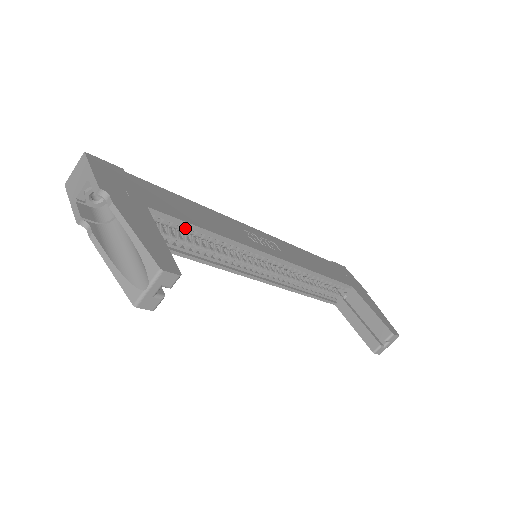
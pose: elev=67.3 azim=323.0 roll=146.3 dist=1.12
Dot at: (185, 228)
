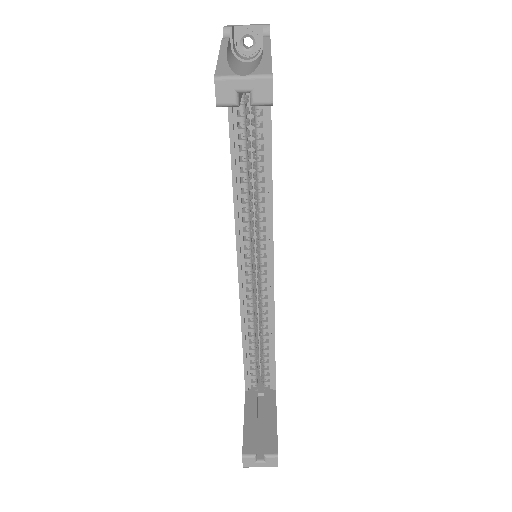
Dot at: (261, 147)
